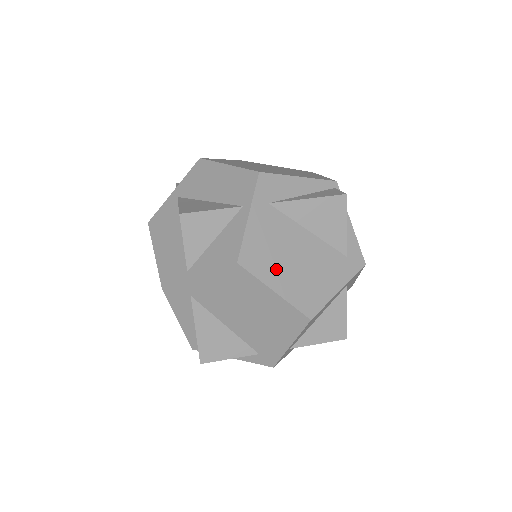
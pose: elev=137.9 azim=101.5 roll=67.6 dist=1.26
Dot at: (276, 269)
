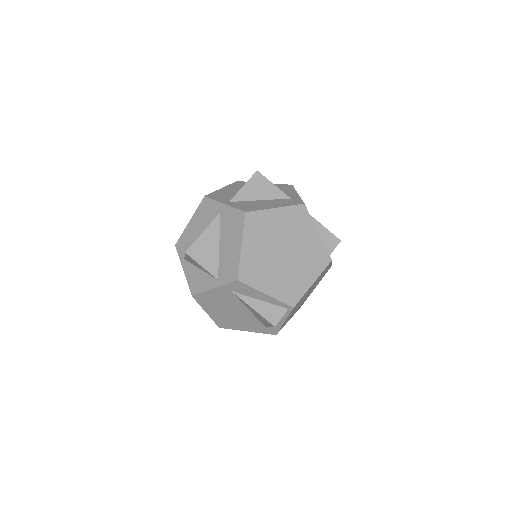
Dot at: (214, 308)
